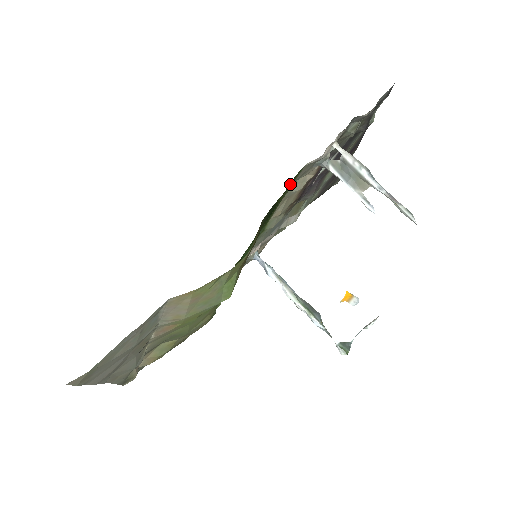
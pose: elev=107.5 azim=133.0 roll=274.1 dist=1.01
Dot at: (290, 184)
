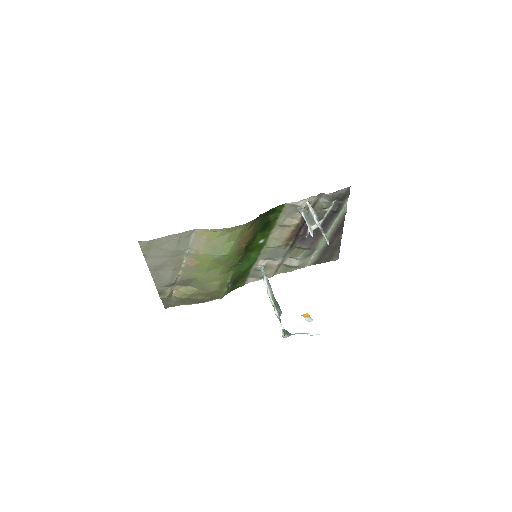
Dot at: (277, 211)
